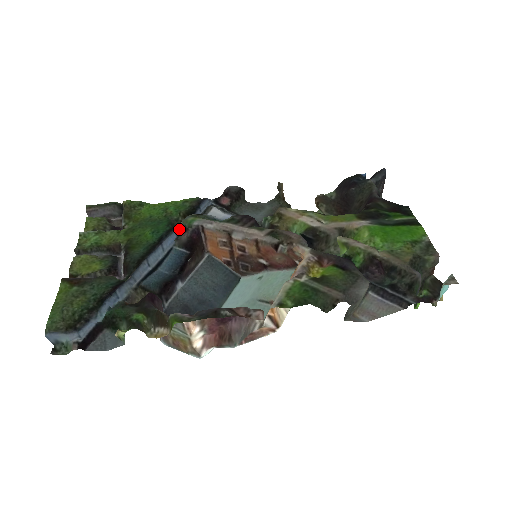
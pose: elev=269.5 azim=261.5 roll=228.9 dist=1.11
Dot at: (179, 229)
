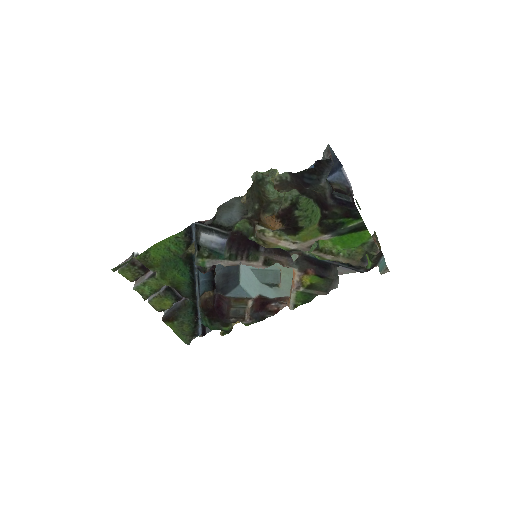
Dot at: (187, 250)
